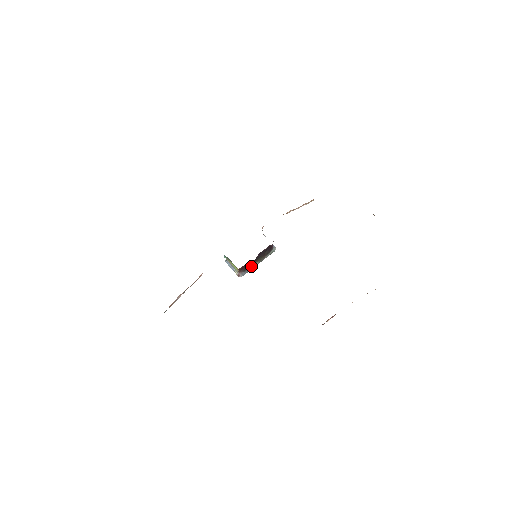
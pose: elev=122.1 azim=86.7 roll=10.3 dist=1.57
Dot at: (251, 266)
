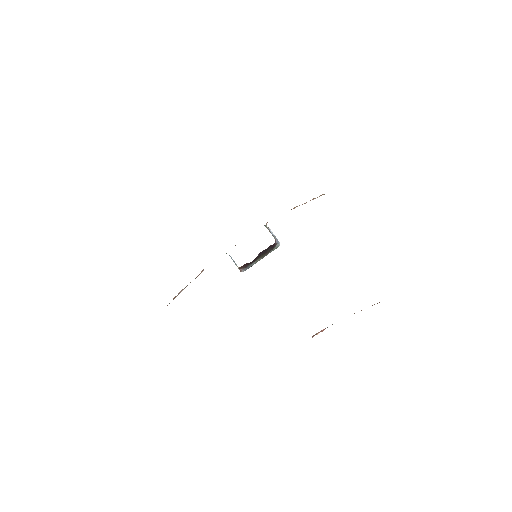
Dot at: (253, 262)
